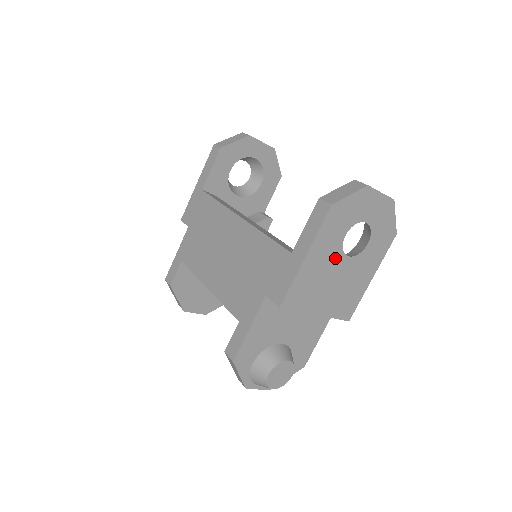
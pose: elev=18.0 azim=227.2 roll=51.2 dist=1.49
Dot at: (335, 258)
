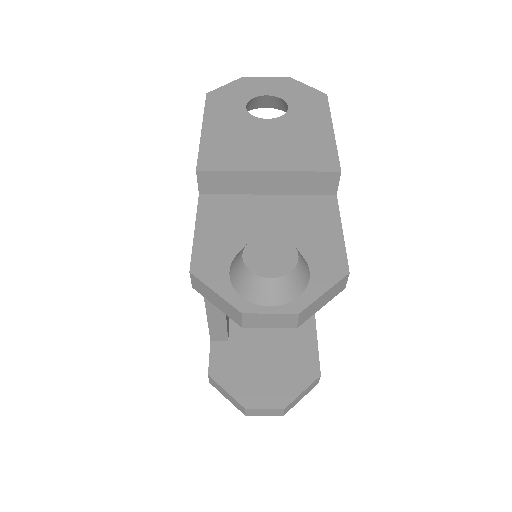
Dot at: (248, 123)
